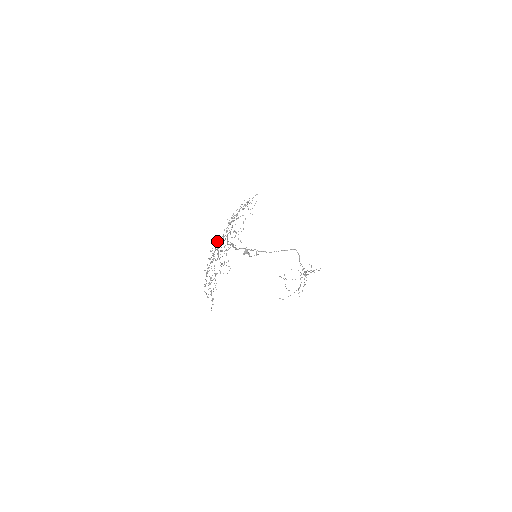
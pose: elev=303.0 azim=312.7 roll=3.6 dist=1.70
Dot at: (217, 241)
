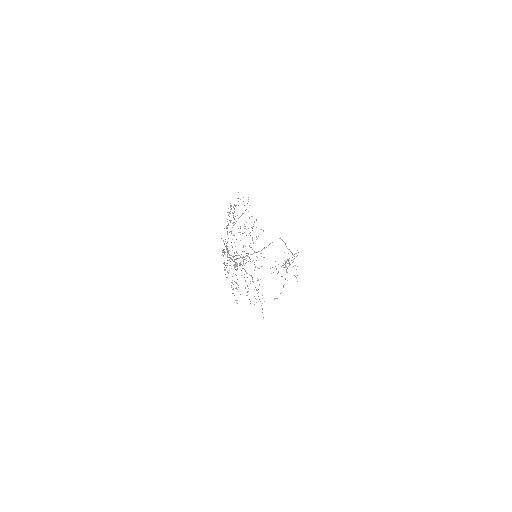
Dot at: occluded
